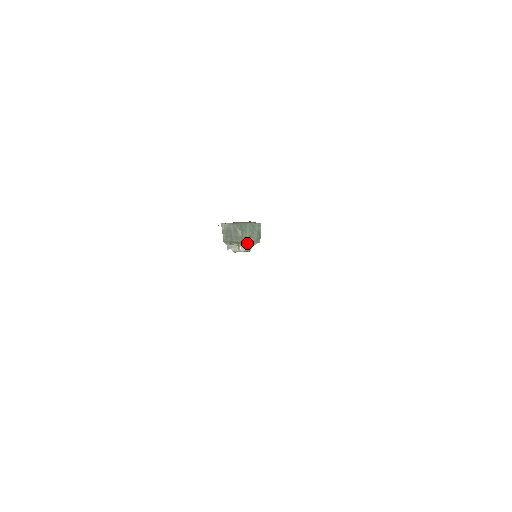
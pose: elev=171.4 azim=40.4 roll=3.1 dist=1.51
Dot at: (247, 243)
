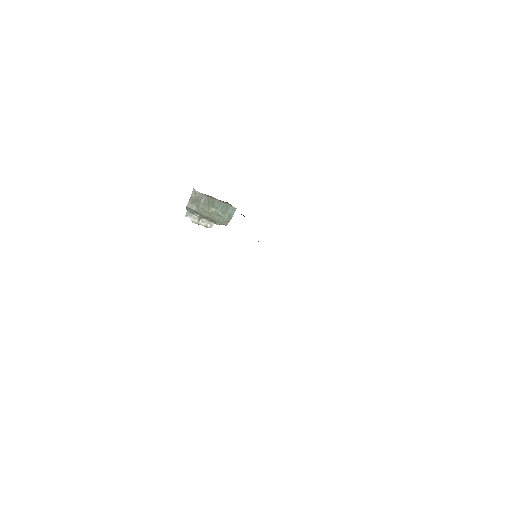
Dot at: (212, 220)
